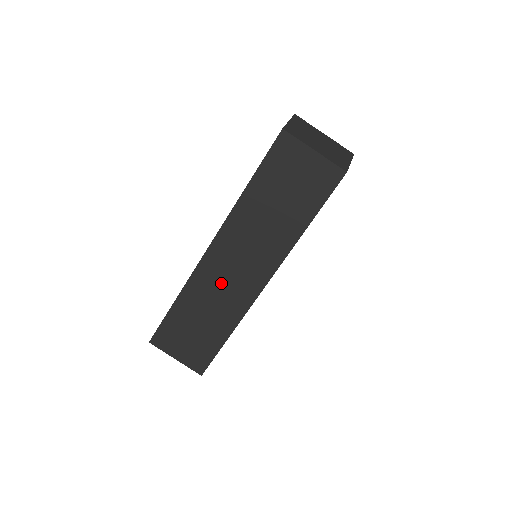
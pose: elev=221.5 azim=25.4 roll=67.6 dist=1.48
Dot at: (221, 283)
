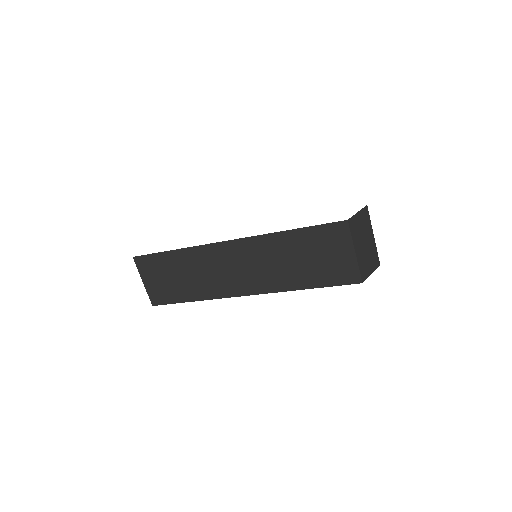
Dot at: (216, 268)
